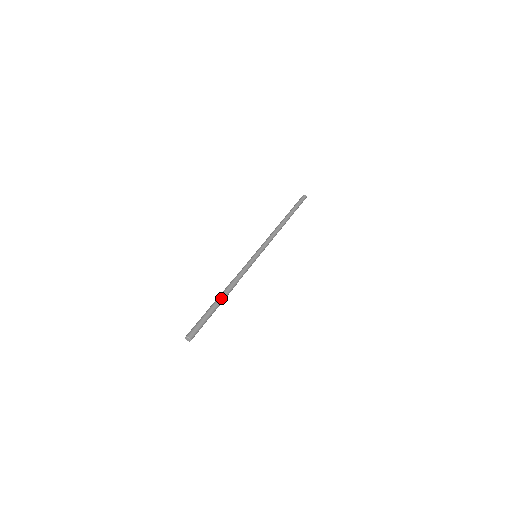
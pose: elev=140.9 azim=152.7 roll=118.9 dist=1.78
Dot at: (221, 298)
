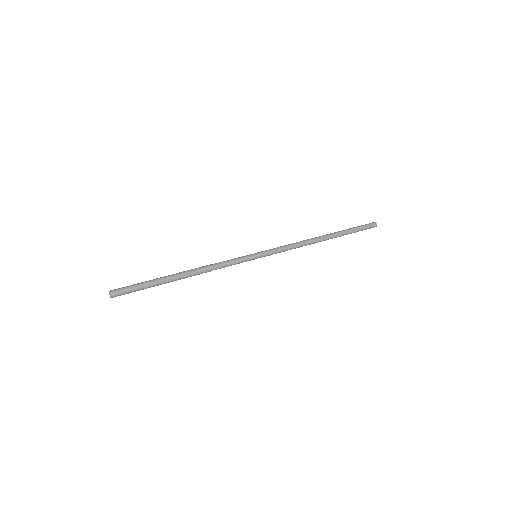
Dot at: (176, 274)
